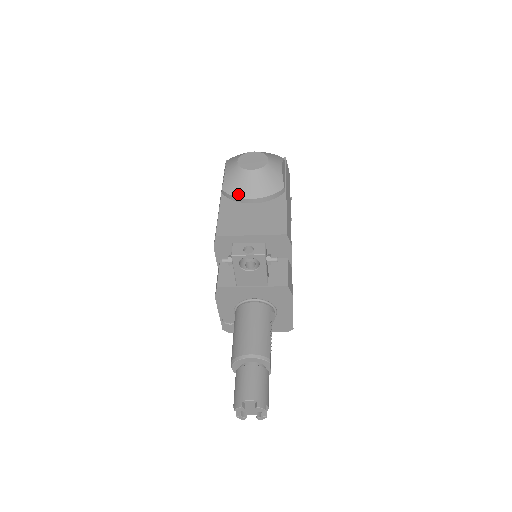
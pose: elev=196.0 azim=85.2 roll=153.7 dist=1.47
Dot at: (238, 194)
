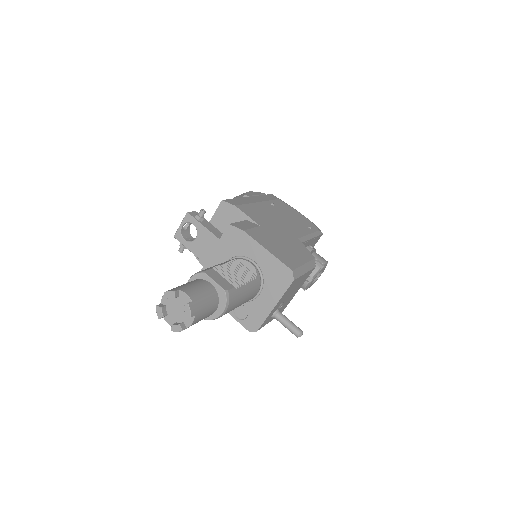
Dot at: occluded
